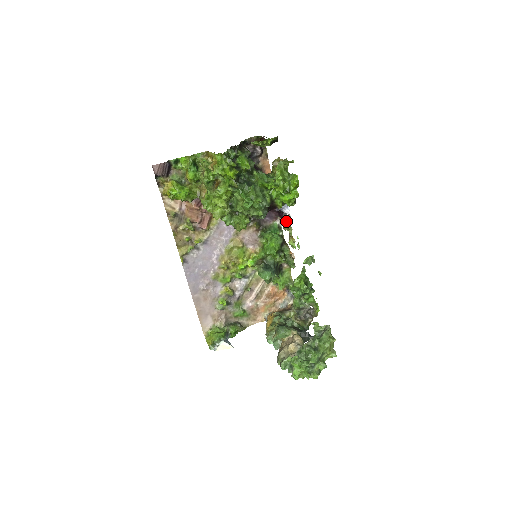
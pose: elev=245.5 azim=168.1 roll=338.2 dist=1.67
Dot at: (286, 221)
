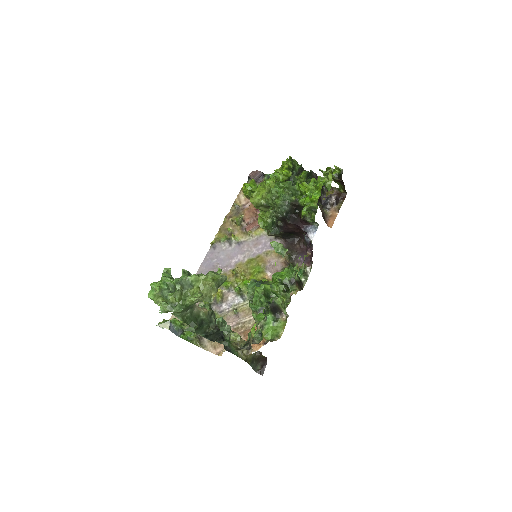
Dot at: occluded
